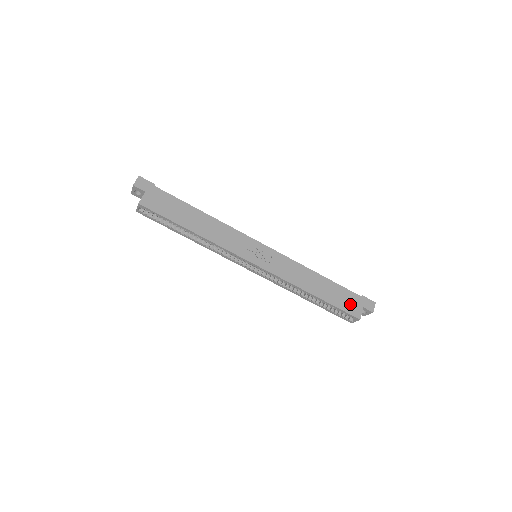
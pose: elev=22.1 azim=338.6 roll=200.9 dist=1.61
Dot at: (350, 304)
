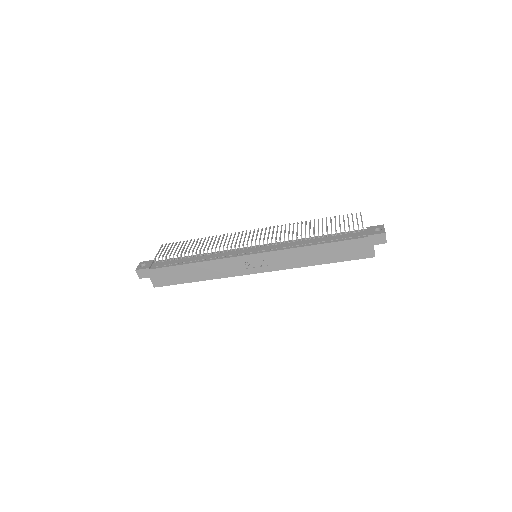
Dot at: (358, 251)
